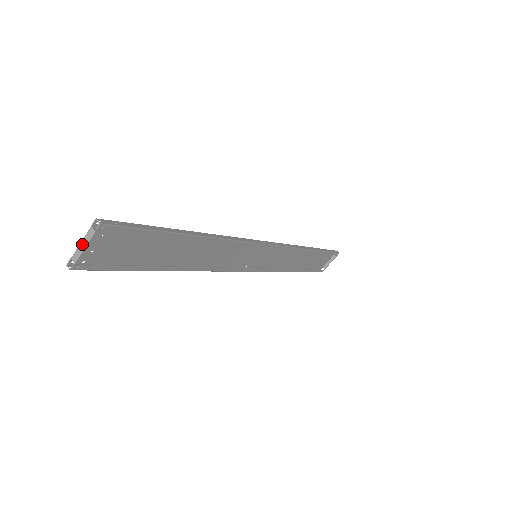
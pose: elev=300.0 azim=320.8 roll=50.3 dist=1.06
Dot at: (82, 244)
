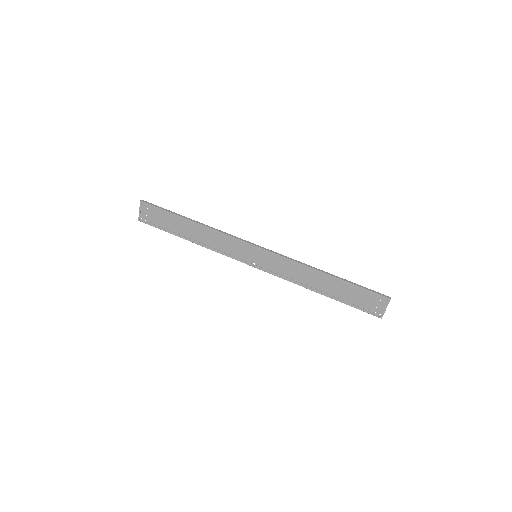
Dot at: (140, 210)
